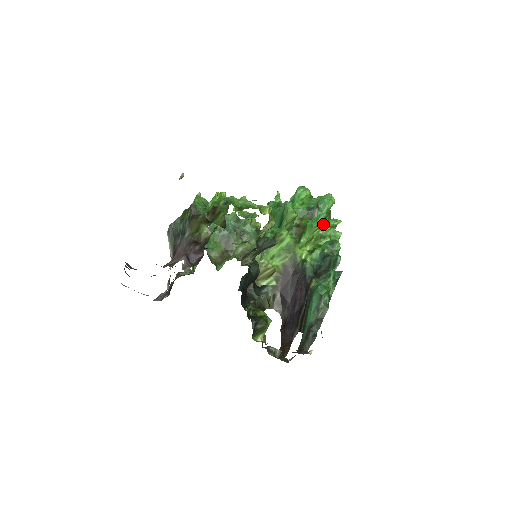
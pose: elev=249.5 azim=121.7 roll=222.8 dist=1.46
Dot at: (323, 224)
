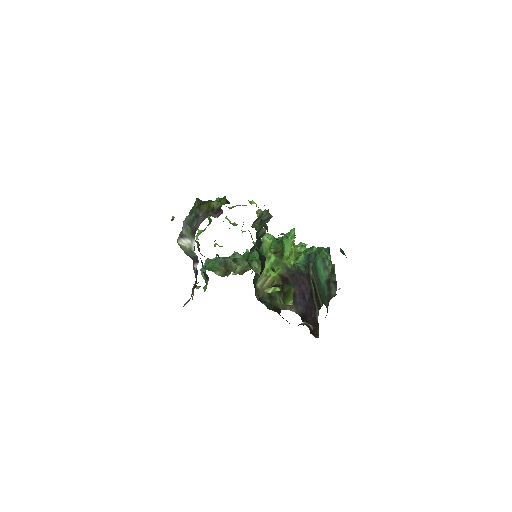
Dot at: (295, 246)
